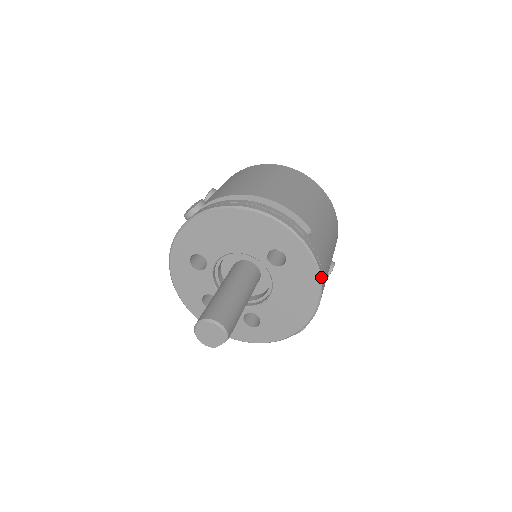
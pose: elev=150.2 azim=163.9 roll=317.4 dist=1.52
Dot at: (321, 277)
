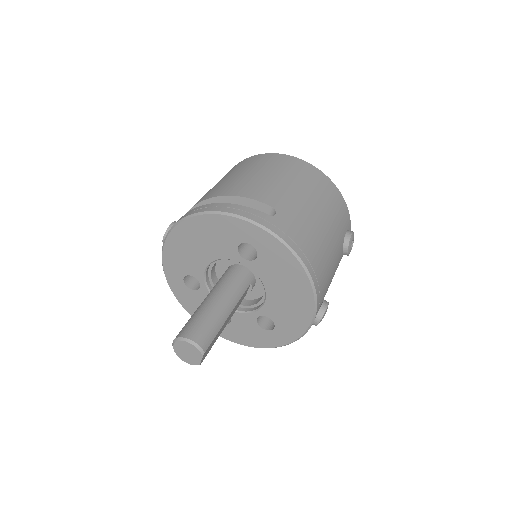
Dot at: (298, 255)
